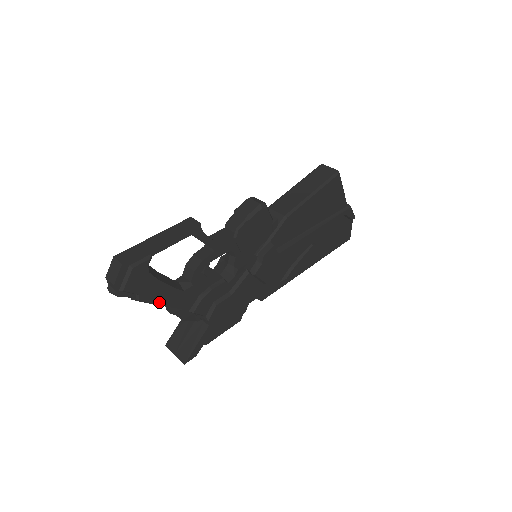
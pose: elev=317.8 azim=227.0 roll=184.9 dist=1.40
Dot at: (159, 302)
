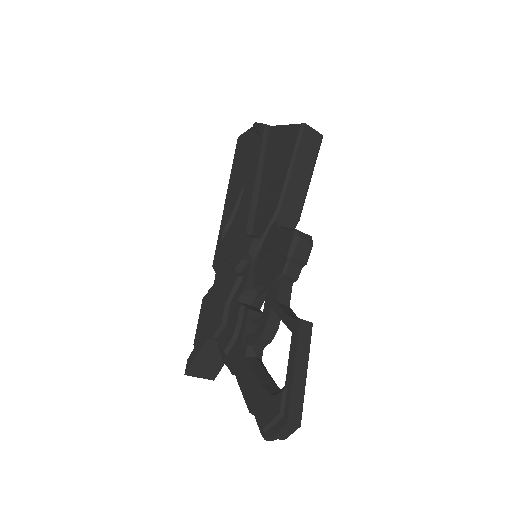
Dot at: occluded
